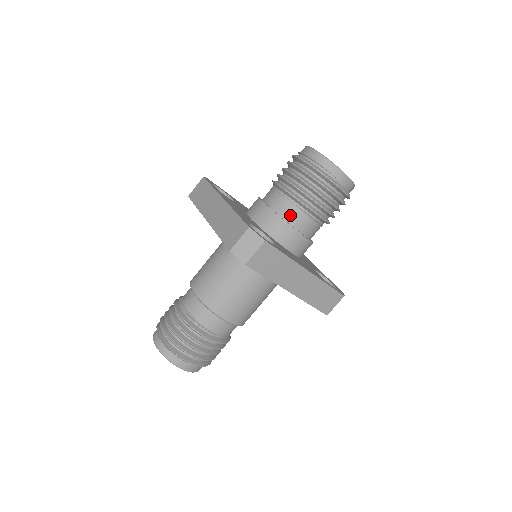
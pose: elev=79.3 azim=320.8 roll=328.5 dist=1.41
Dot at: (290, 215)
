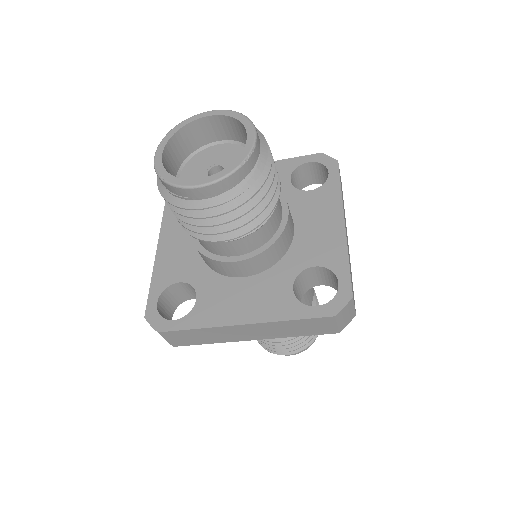
Dot at: (205, 246)
